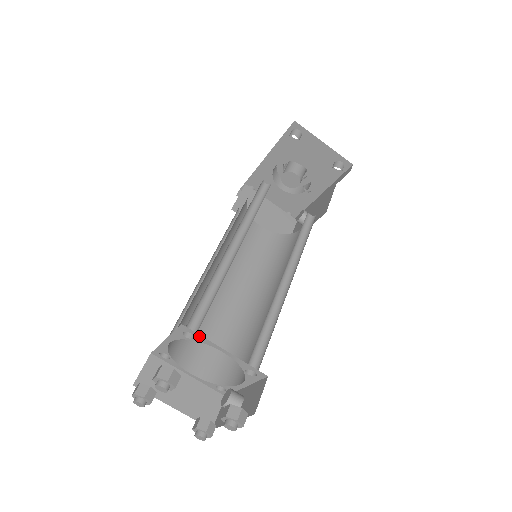
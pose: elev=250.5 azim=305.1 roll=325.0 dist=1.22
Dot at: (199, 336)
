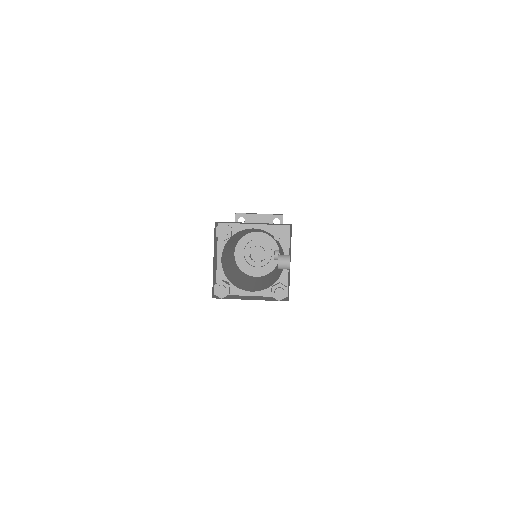
Dot at: (233, 225)
